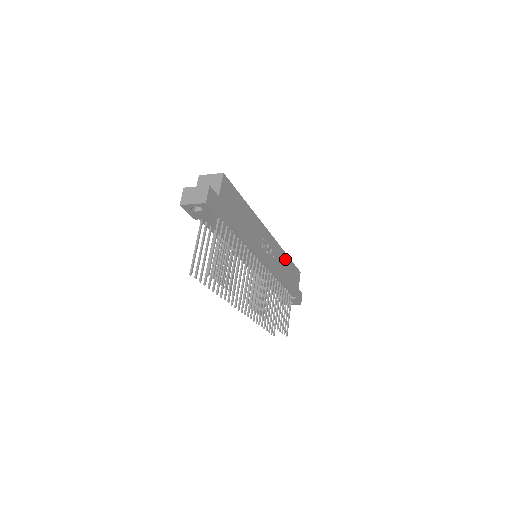
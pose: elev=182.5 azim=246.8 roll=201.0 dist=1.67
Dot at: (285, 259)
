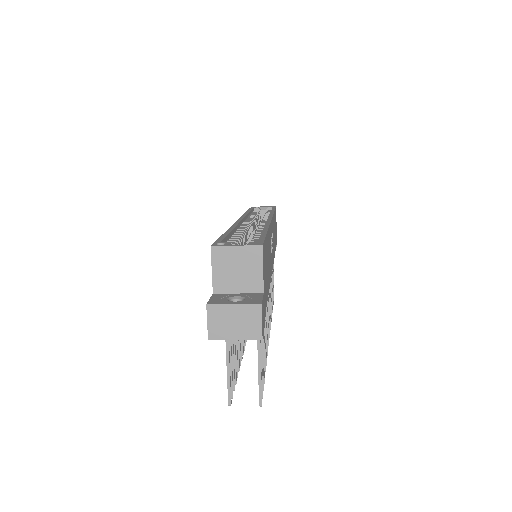
Dot at: (274, 220)
